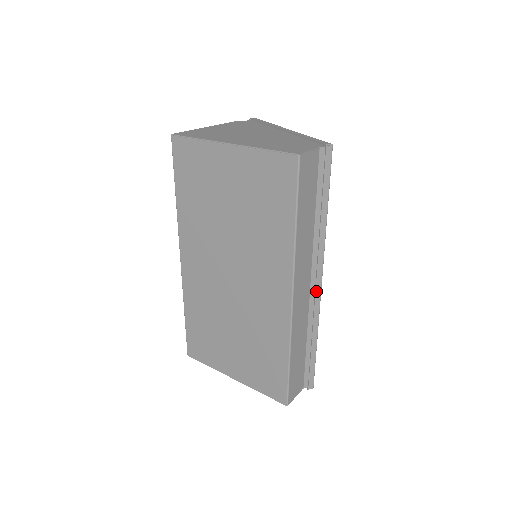
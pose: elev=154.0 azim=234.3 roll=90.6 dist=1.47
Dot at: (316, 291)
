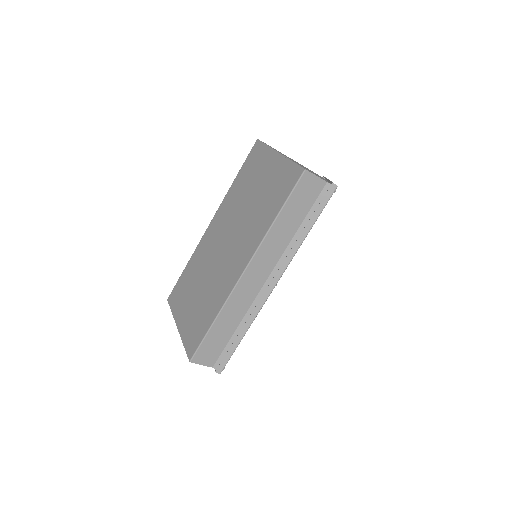
Dot at: (267, 289)
